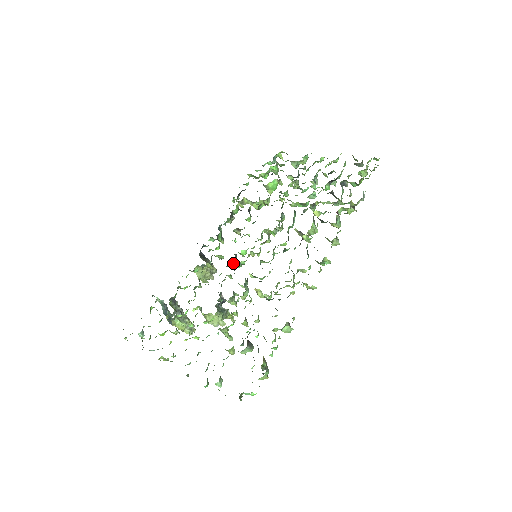
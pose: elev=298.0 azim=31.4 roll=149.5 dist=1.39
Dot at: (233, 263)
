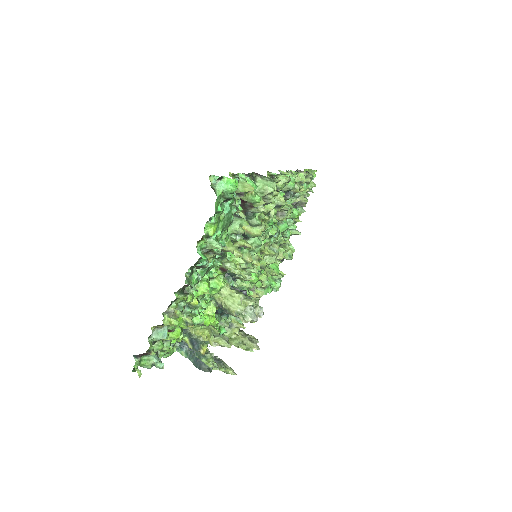
Dot at: (243, 280)
